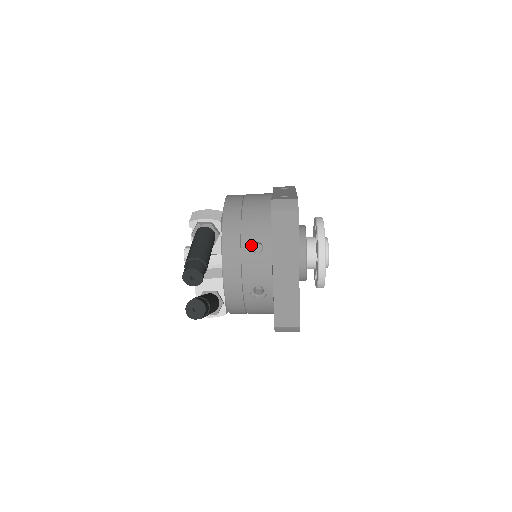
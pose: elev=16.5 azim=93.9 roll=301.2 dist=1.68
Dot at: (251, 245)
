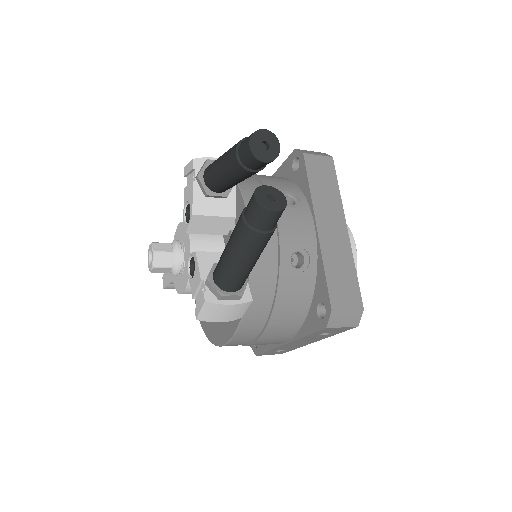
Dot at: occluded
